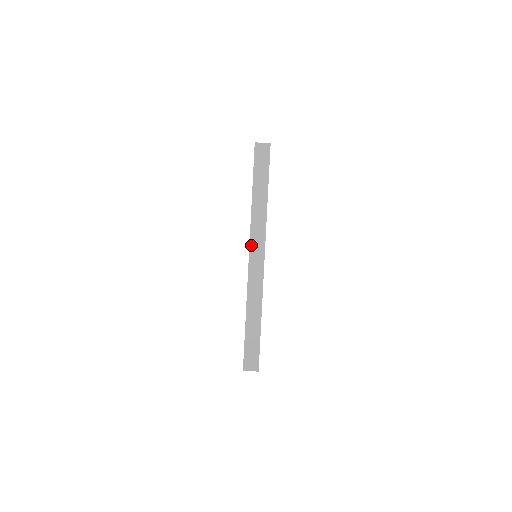
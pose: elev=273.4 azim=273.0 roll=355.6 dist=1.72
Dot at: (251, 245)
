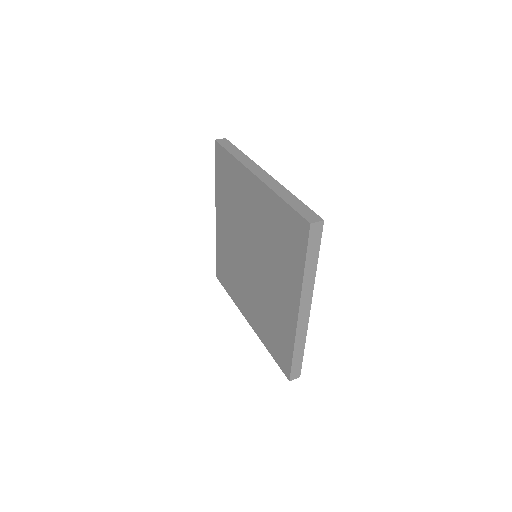
Dot at: (251, 170)
